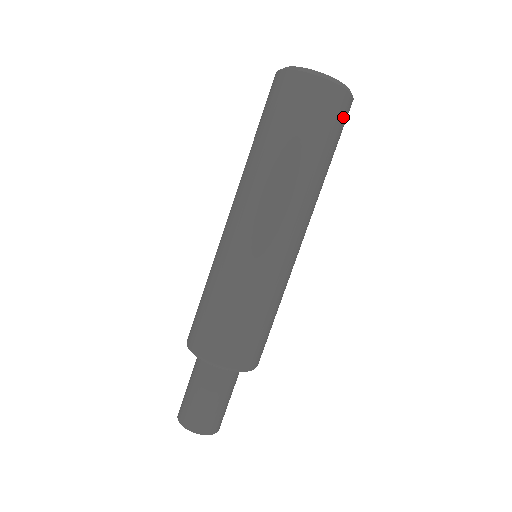
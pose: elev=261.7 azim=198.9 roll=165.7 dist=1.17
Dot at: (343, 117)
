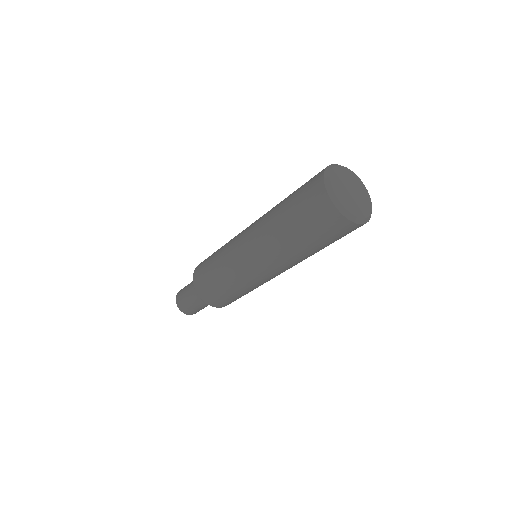
Dot at: occluded
